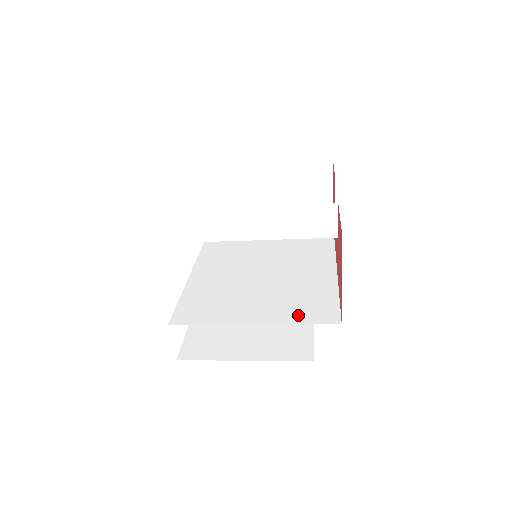
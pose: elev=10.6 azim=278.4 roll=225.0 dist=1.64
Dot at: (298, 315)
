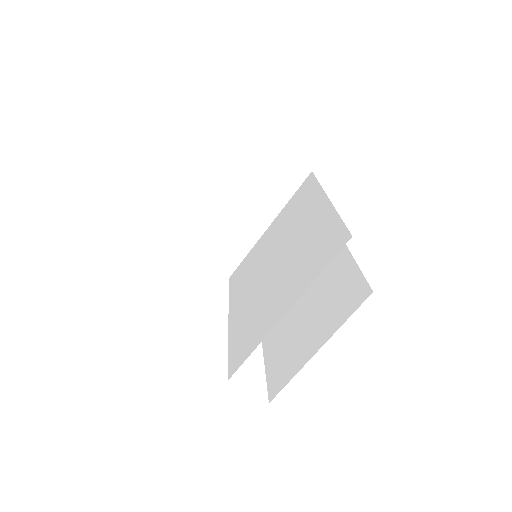
Dot at: (315, 268)
